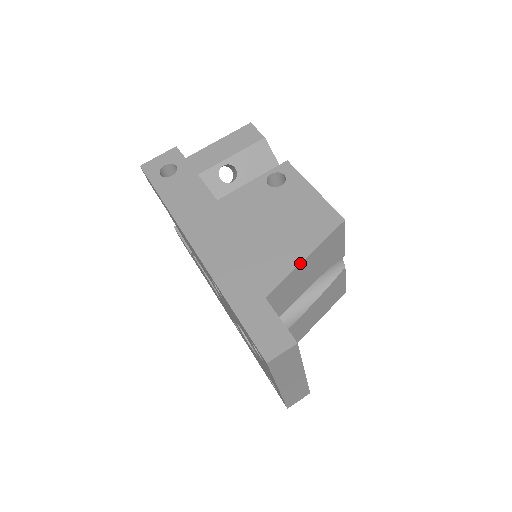
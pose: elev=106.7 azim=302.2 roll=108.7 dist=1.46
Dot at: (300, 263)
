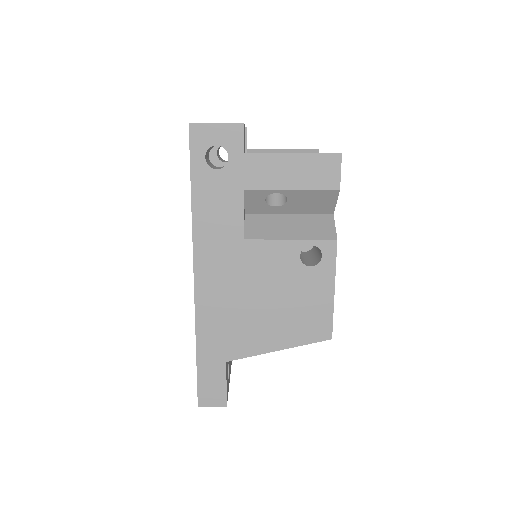
Dot at: occluded
